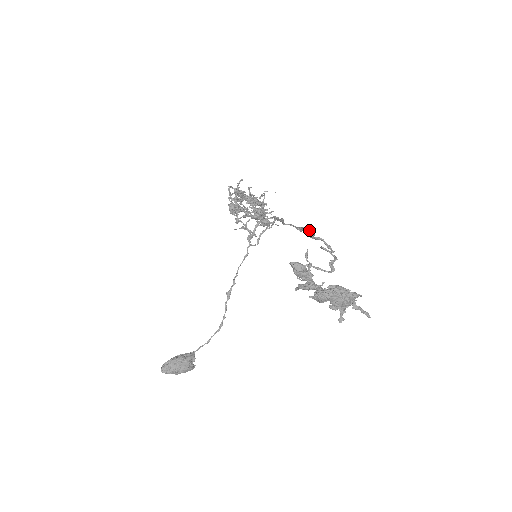
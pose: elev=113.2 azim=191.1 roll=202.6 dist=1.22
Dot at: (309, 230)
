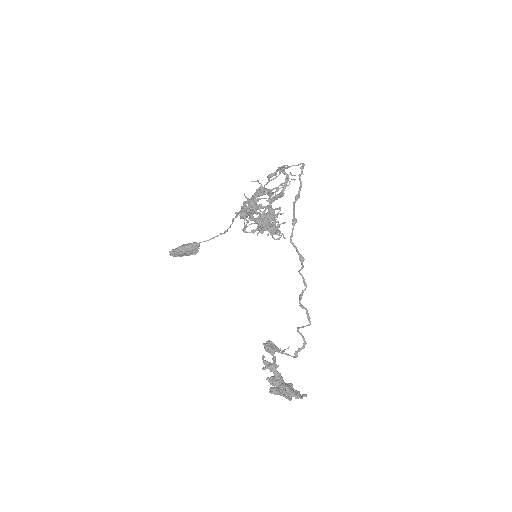
Dot at: (304, 279)
